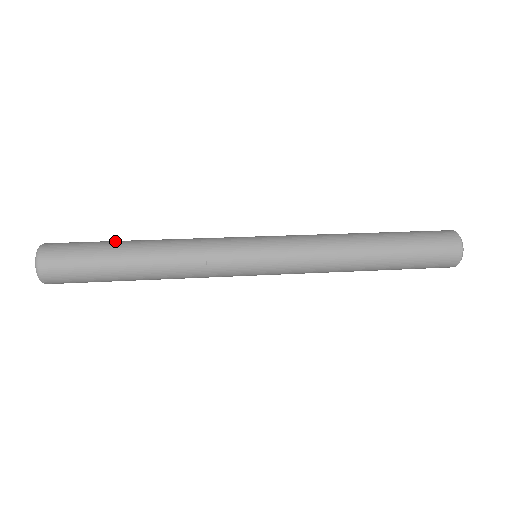
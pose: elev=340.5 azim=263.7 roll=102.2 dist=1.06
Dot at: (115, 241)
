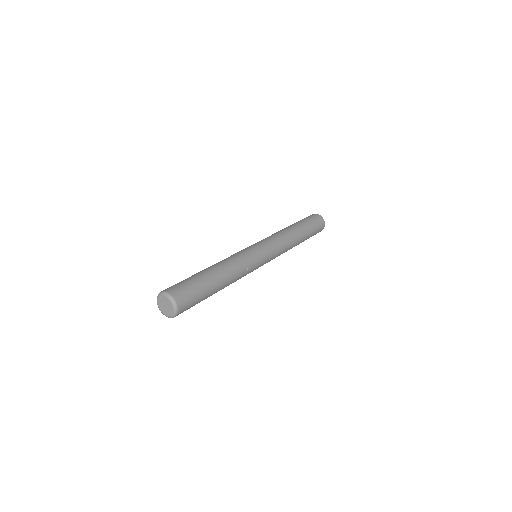
Dot at: (195, 274)
